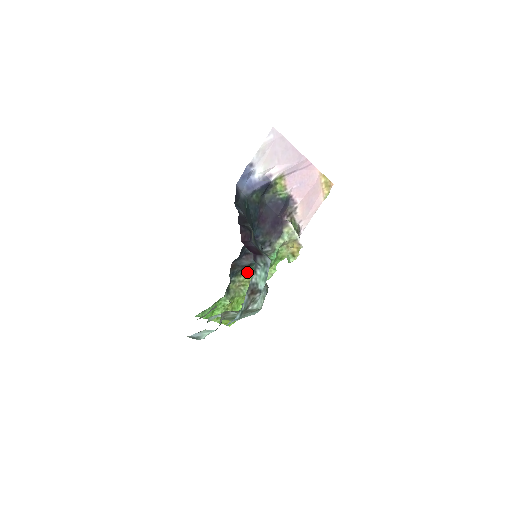
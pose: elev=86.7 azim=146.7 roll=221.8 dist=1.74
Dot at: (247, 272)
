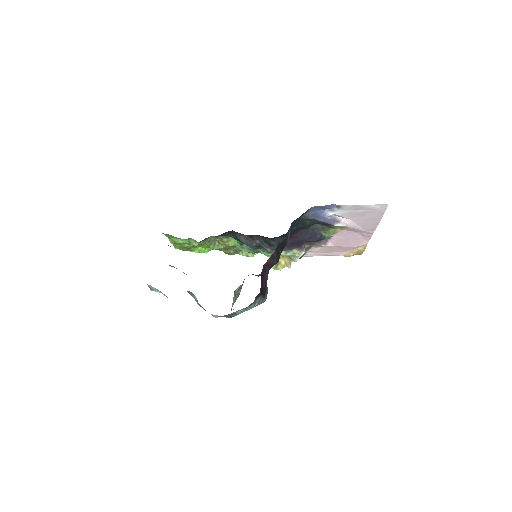
Dot at: (234, 241)
